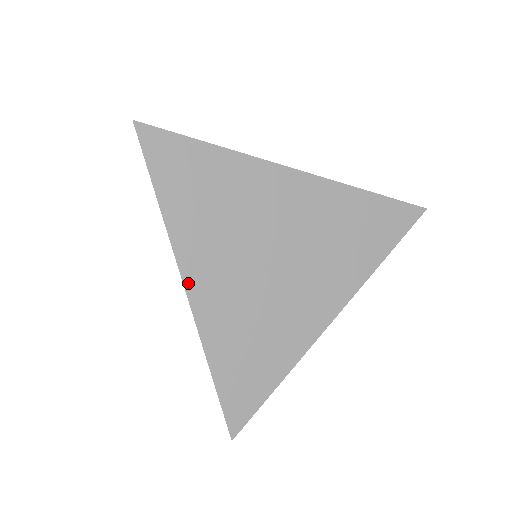
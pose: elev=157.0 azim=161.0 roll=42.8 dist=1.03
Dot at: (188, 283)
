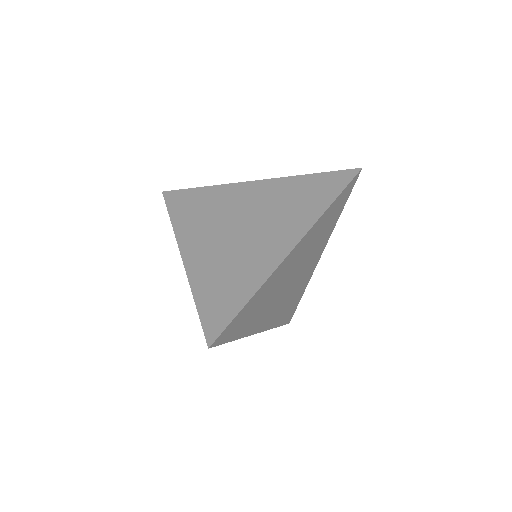
Dot at: (184, 253)
